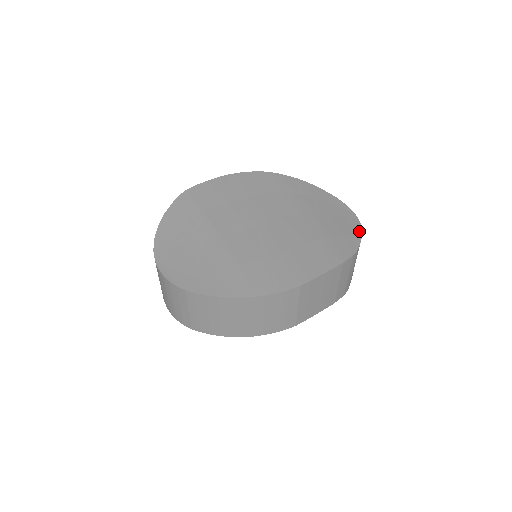
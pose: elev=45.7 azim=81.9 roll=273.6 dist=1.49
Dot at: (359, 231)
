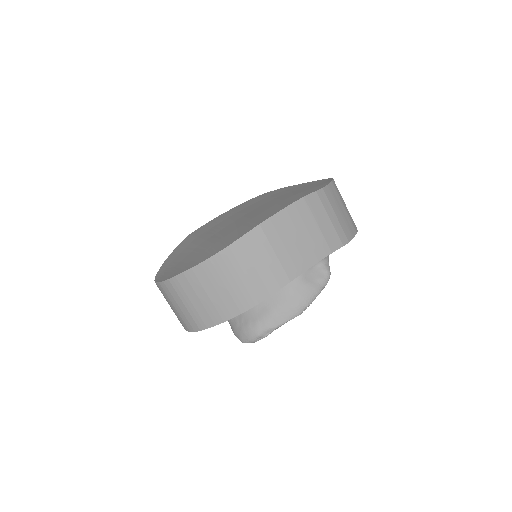
Dot at: (329, 181)
